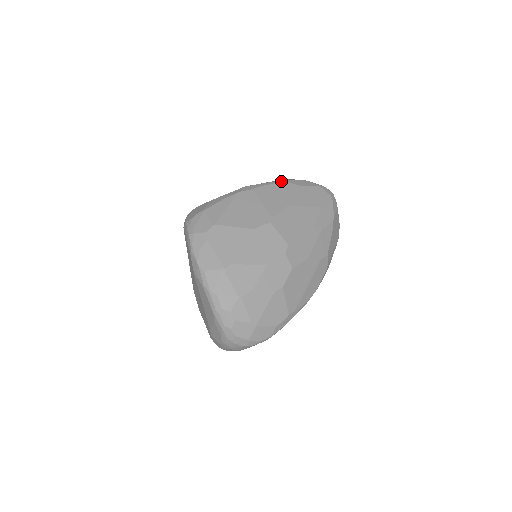
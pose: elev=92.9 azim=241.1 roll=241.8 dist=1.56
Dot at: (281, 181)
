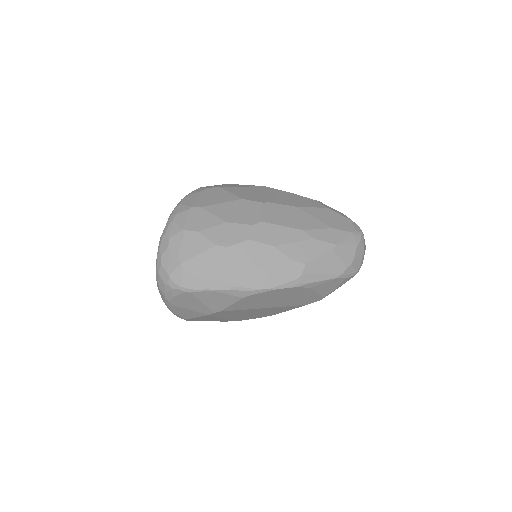
Dot at: occluded
